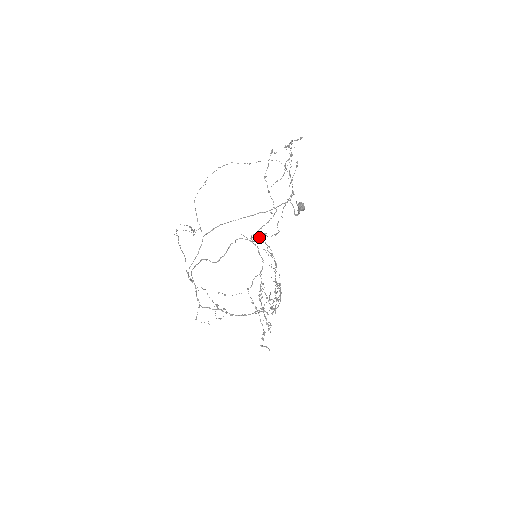
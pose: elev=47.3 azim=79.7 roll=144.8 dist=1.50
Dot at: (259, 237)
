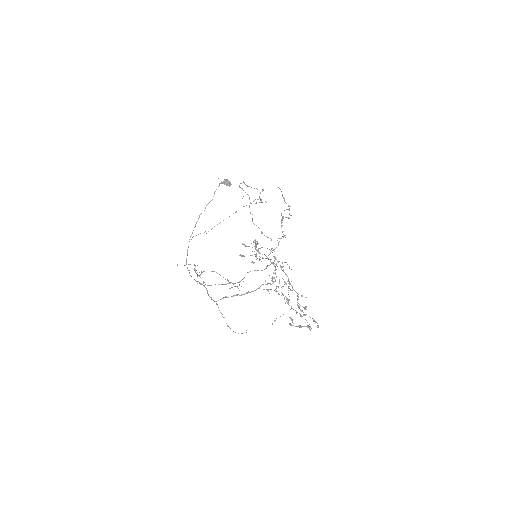
Dot at: (255, 244)
